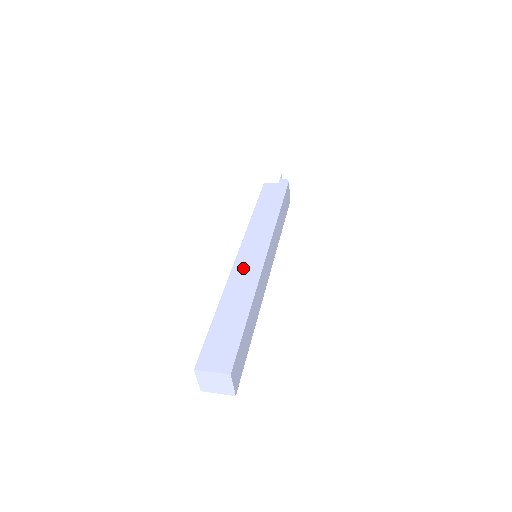
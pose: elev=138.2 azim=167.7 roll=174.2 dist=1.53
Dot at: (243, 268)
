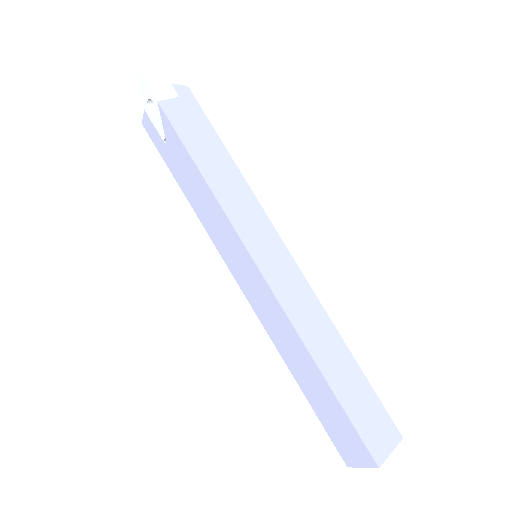
Dot at: (291, 296)
